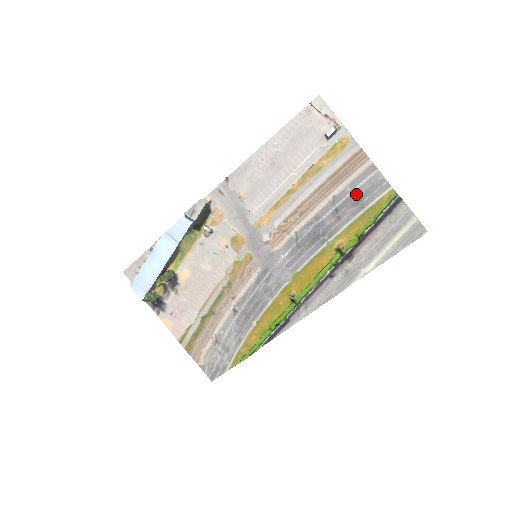
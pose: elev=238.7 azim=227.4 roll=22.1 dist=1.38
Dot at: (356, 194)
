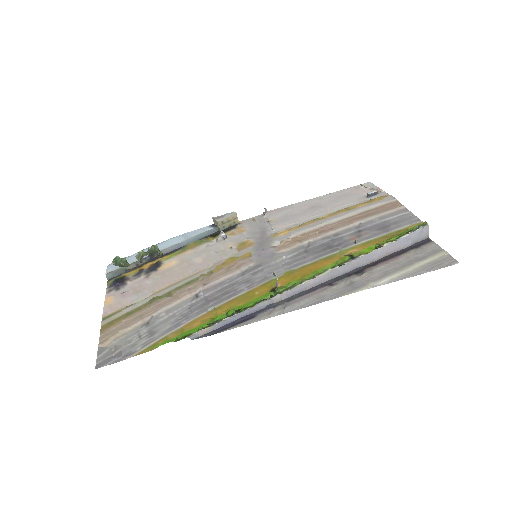
Dot at: (383, 223)
